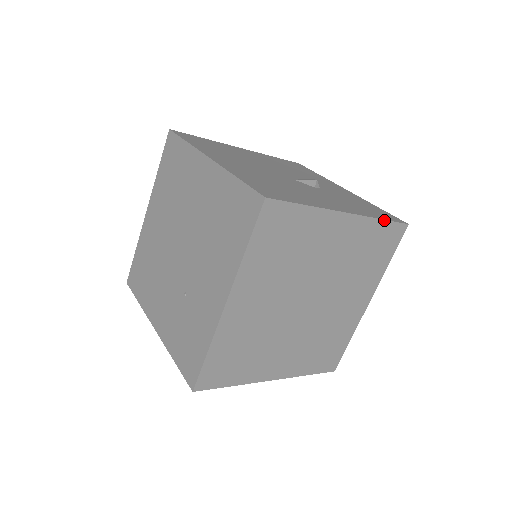
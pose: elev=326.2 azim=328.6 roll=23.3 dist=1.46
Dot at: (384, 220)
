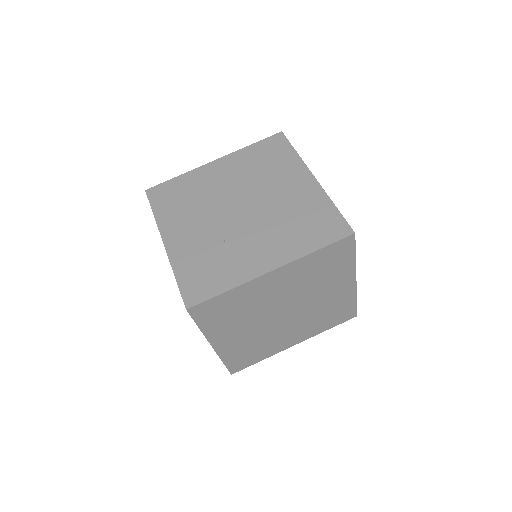
Dot at: (356, 302)
